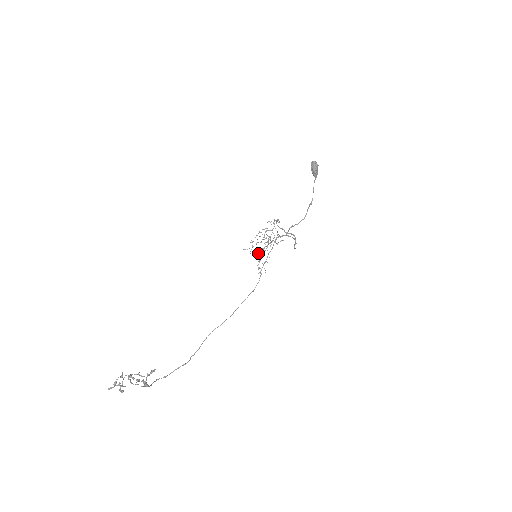
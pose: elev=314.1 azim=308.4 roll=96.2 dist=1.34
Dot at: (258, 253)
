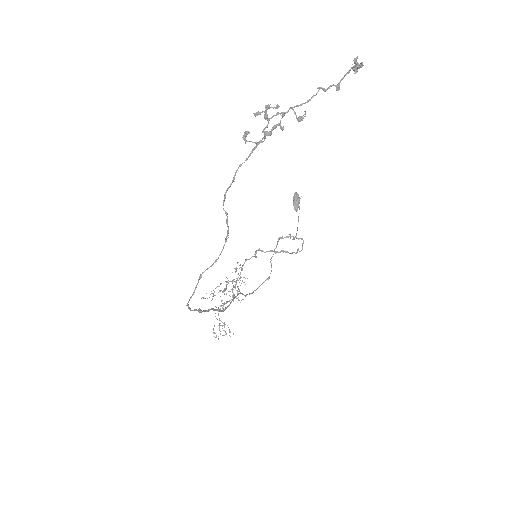
Dot at: occluded
